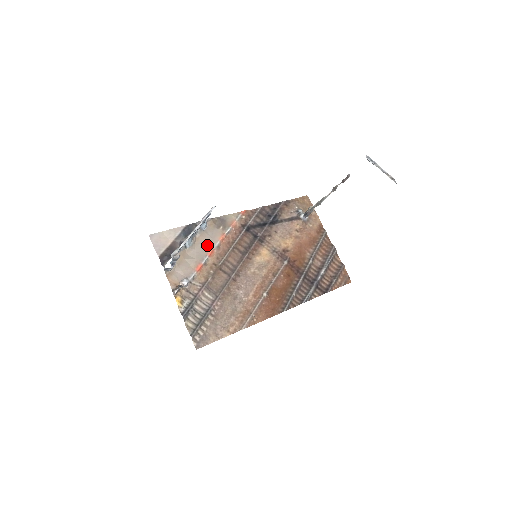
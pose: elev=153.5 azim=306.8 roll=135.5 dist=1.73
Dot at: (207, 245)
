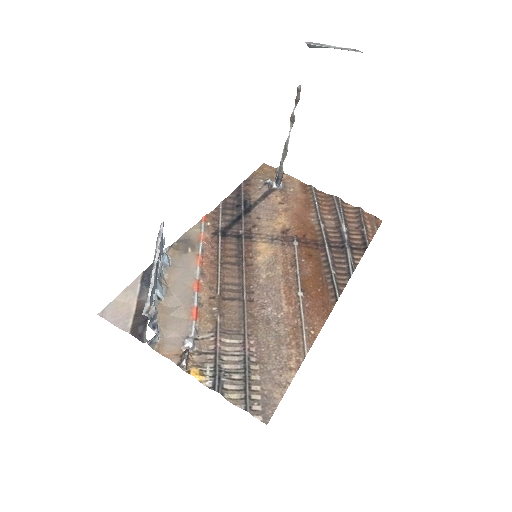
Dot at: (186, 280)
